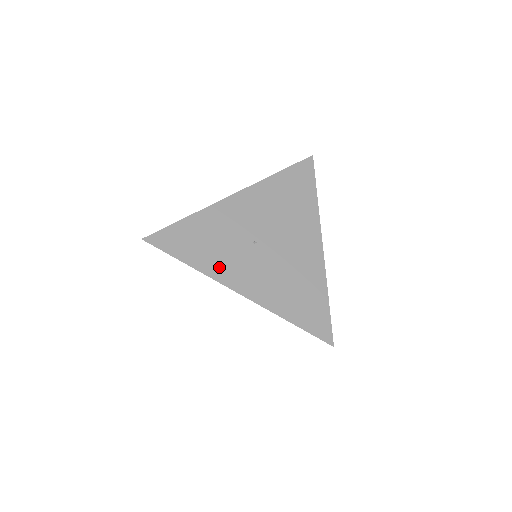
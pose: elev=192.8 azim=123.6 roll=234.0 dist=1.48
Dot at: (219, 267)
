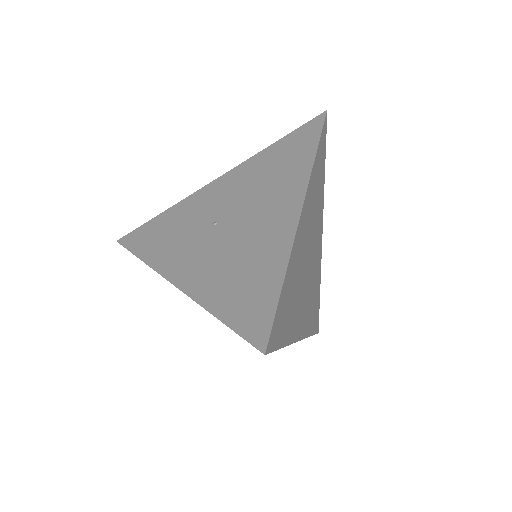
Dot at: (166, 257)
